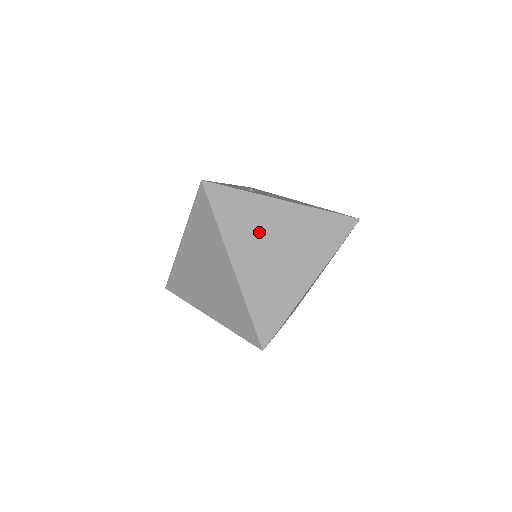
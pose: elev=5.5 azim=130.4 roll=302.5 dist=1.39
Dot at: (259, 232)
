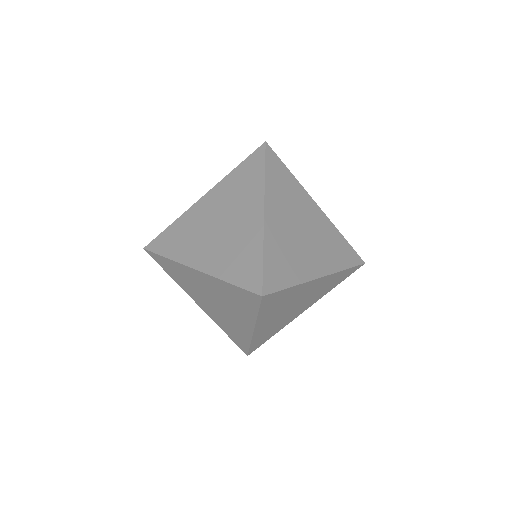
Dot at: (199, 231)
